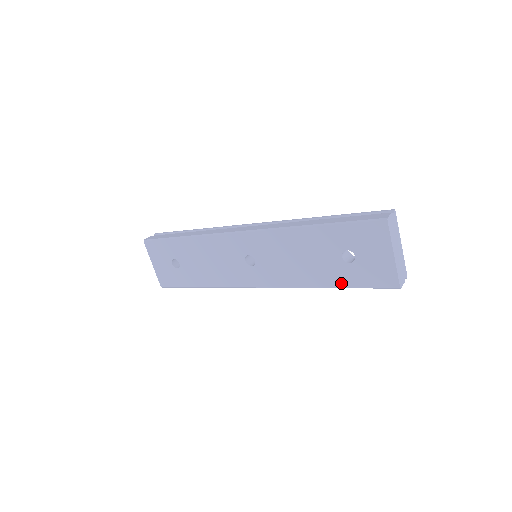
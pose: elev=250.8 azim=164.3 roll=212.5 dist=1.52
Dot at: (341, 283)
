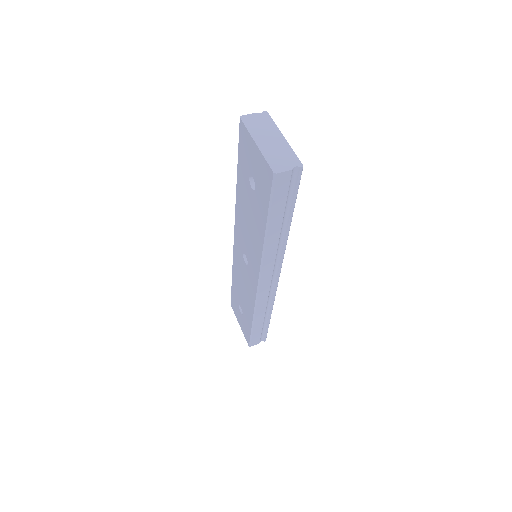
Dot at: (264, 217)
